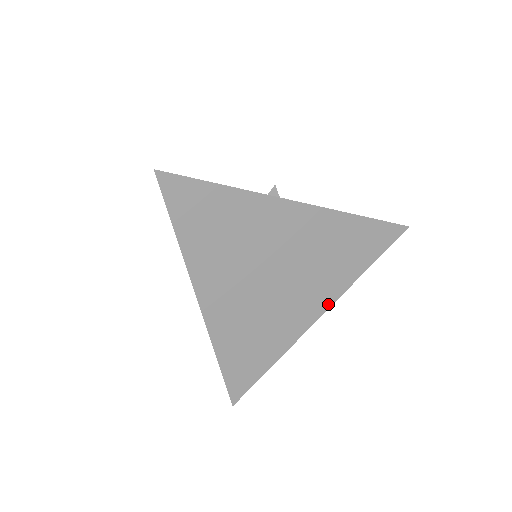
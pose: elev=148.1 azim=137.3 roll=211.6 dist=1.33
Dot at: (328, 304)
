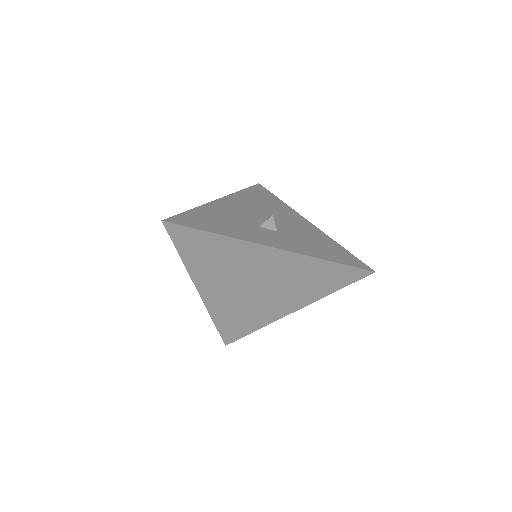
Dot at: (300, 307)
